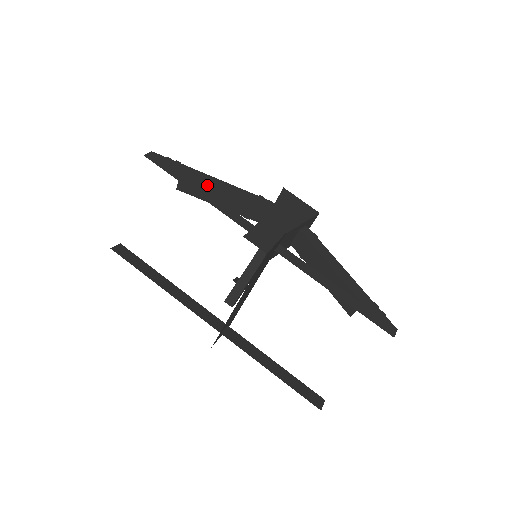
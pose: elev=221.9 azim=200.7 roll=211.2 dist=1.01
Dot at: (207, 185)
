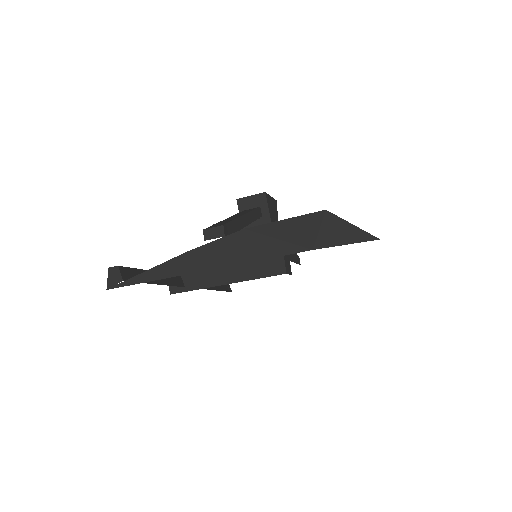
Dot at: occluded
